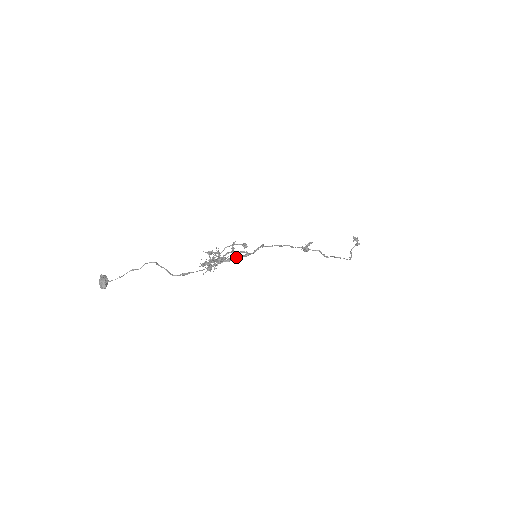
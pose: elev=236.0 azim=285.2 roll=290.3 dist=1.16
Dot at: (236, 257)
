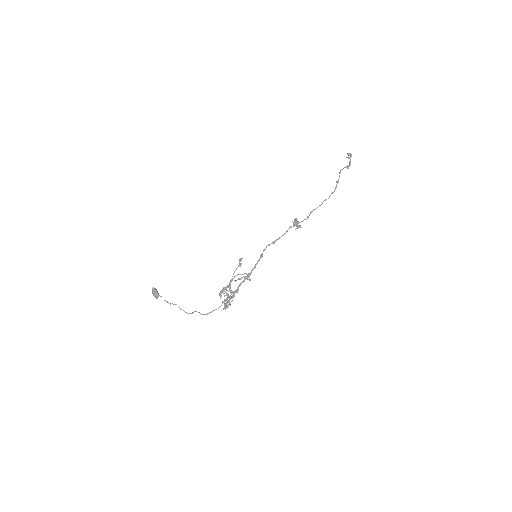
Dot at: occluded
